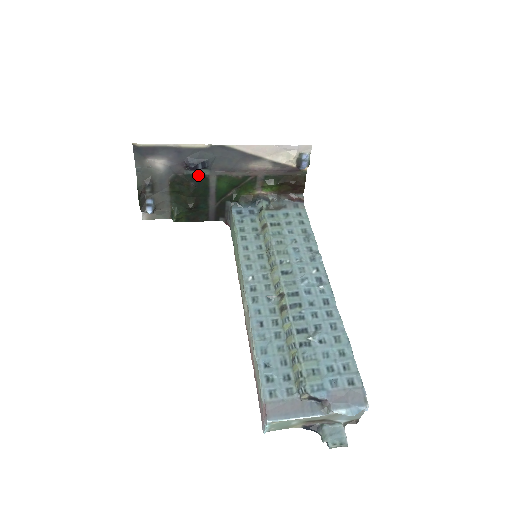
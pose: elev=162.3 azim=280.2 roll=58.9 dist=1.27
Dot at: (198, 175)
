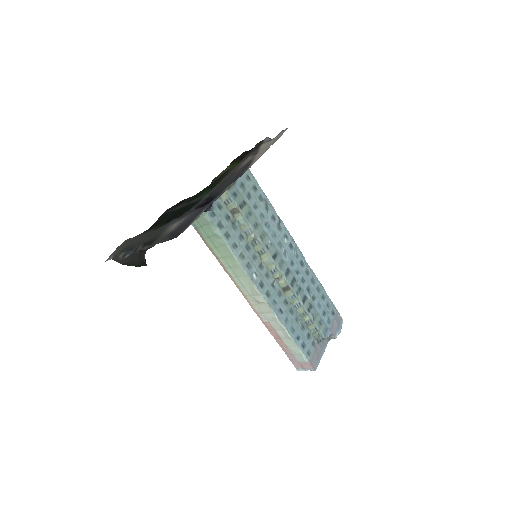
Dot at: (196, 203)
